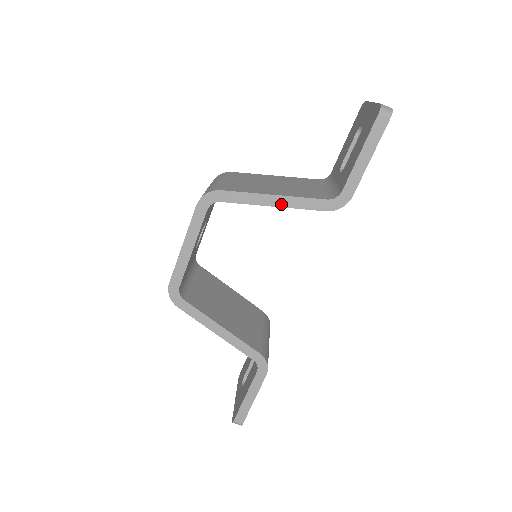
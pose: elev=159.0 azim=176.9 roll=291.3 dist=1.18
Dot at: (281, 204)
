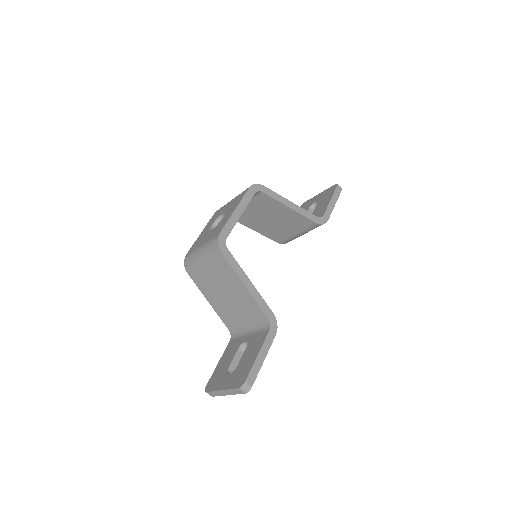
Dot at: (294, 209)
